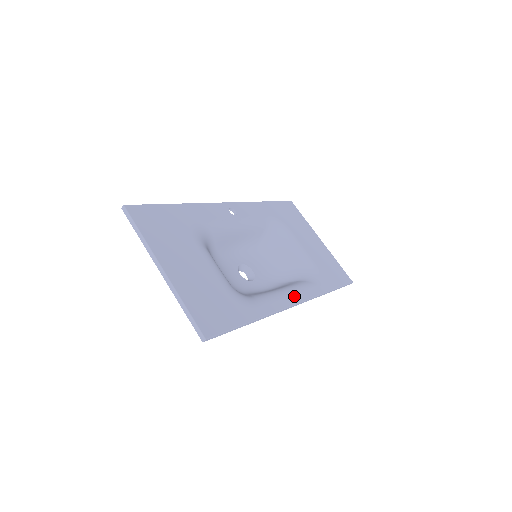
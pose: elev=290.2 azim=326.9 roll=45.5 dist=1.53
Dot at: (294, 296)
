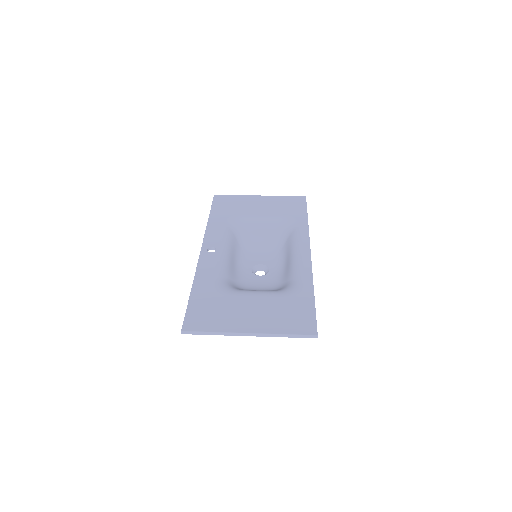
Dot at: (303, 250)
